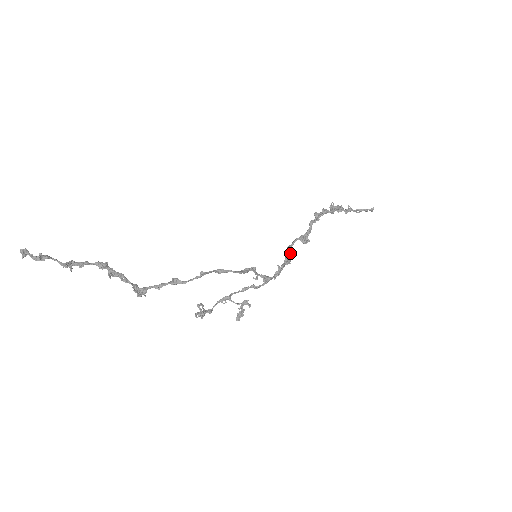
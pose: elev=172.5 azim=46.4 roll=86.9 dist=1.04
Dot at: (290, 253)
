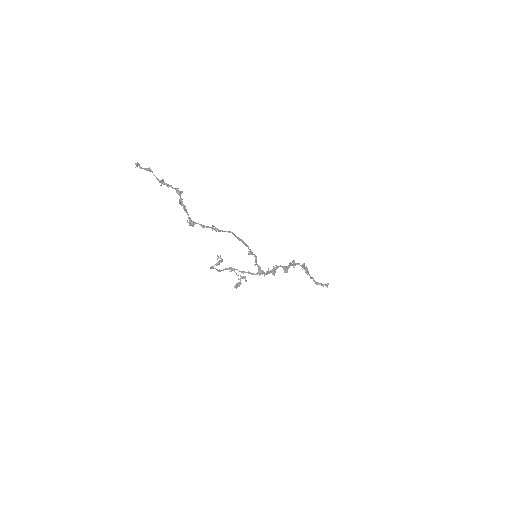
Dot at: (274, 272)
